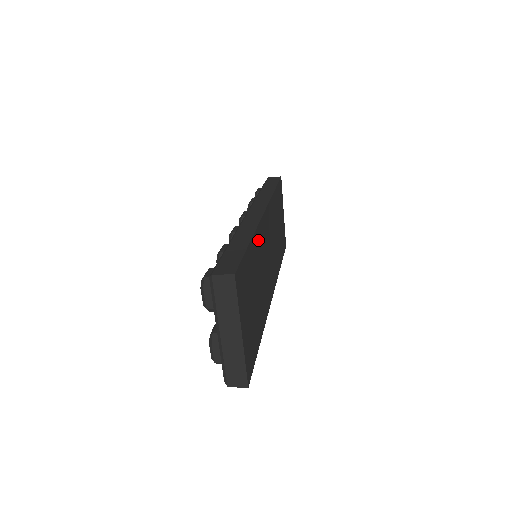
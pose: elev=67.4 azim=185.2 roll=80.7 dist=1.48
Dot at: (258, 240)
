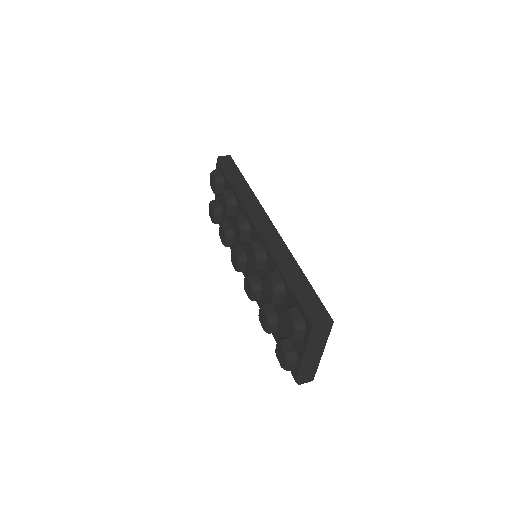
Dot at: occluded
